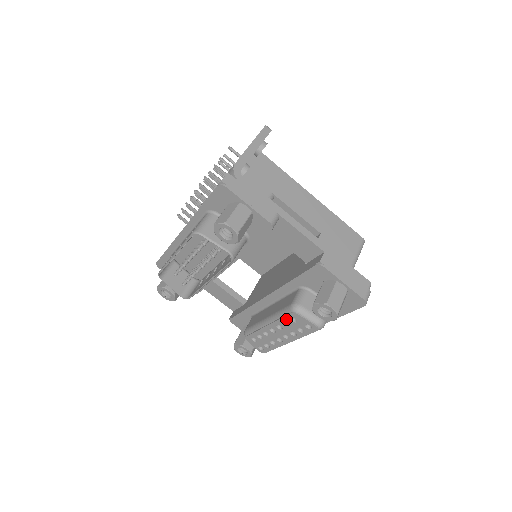
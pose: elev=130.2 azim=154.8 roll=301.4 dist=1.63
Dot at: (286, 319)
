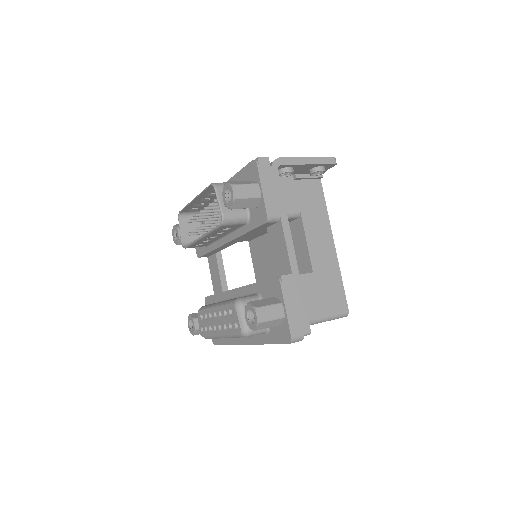
Dot at: (227, 308)
